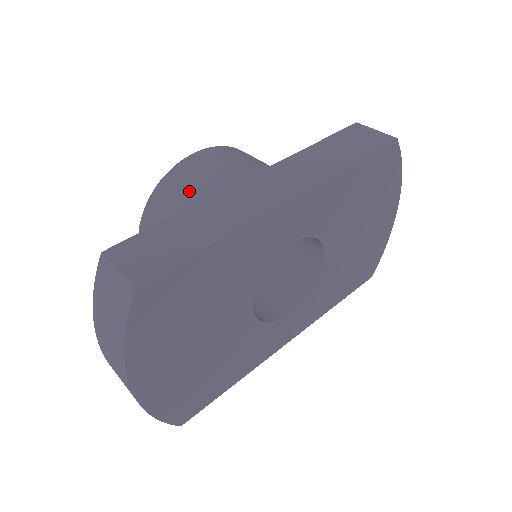
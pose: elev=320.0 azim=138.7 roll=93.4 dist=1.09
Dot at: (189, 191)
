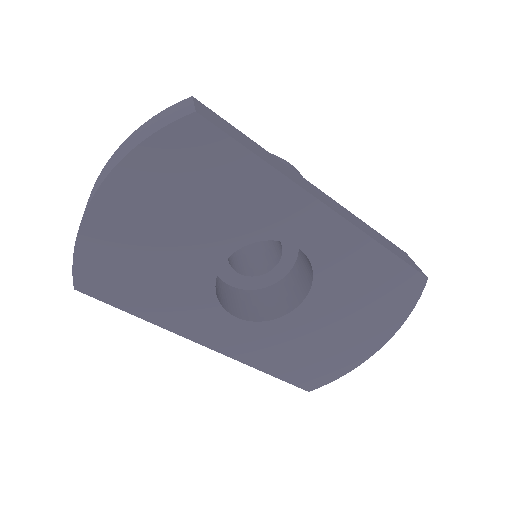
Dot at: occluded
